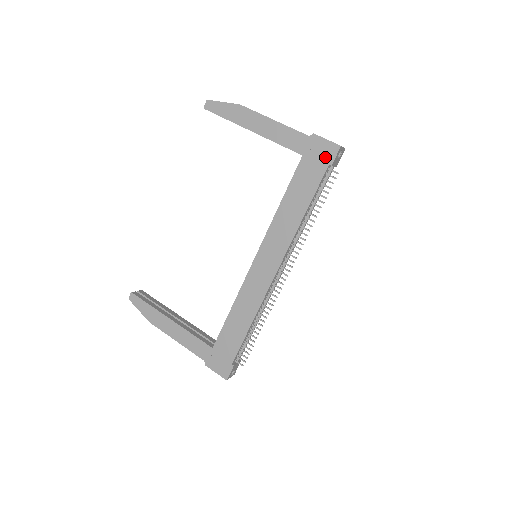
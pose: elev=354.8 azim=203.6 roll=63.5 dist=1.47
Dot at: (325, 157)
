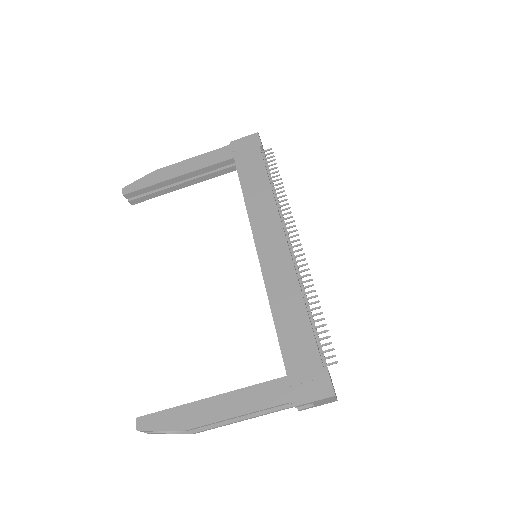
Dot at: (252, 145)
